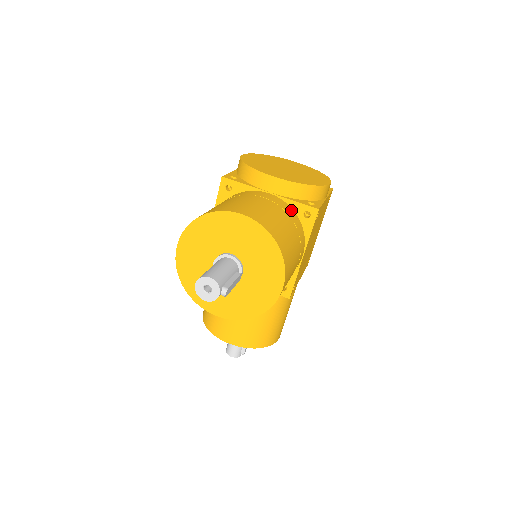
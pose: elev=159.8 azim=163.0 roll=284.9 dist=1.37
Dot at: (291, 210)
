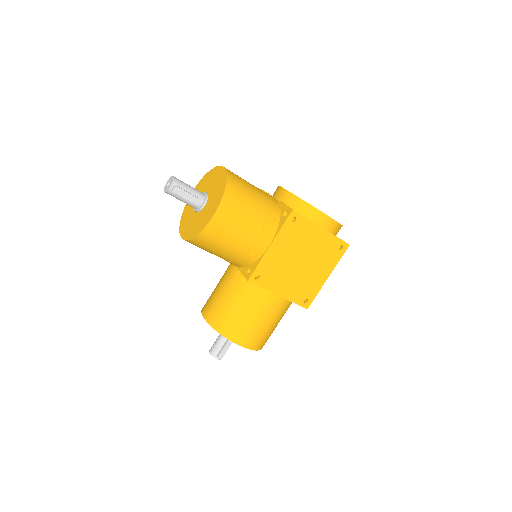
Dot at: (278, 208)
